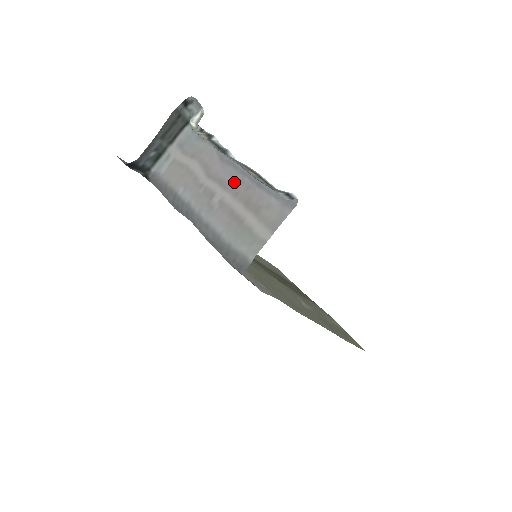
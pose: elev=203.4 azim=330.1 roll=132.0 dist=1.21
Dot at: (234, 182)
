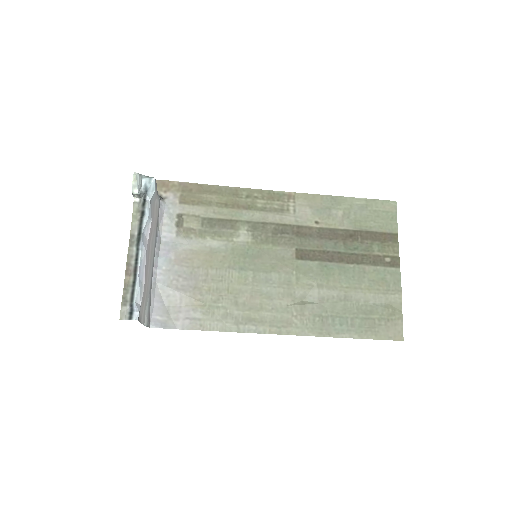
Dot at: (147, 263)
